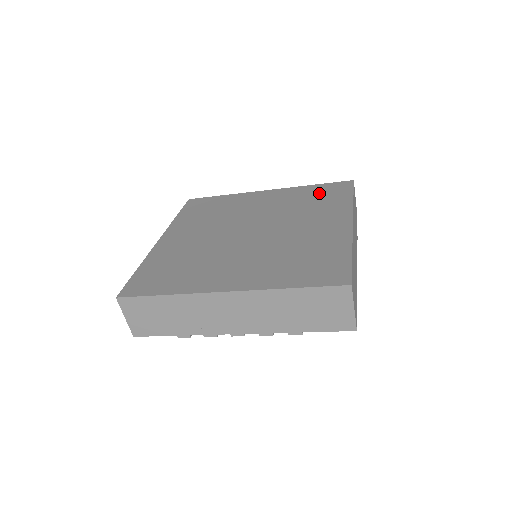
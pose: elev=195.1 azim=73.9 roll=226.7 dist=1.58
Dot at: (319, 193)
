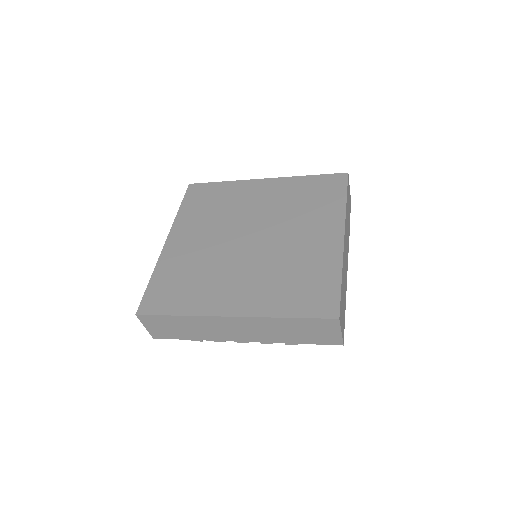
Dot at: (314, 189)
